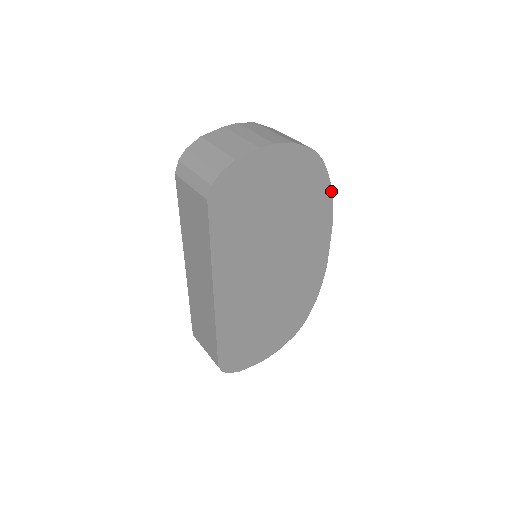
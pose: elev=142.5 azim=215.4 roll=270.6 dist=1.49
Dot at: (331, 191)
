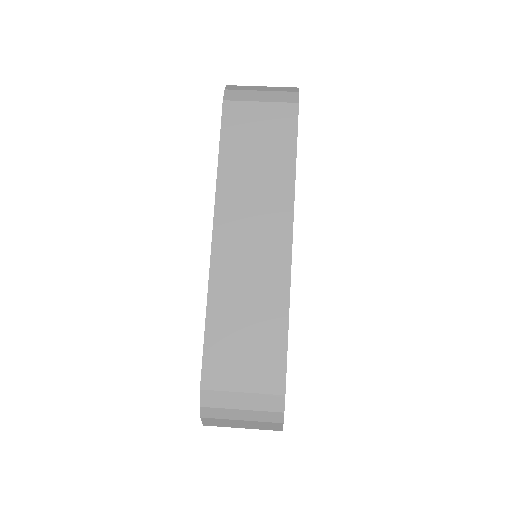
Dot at: occluded
